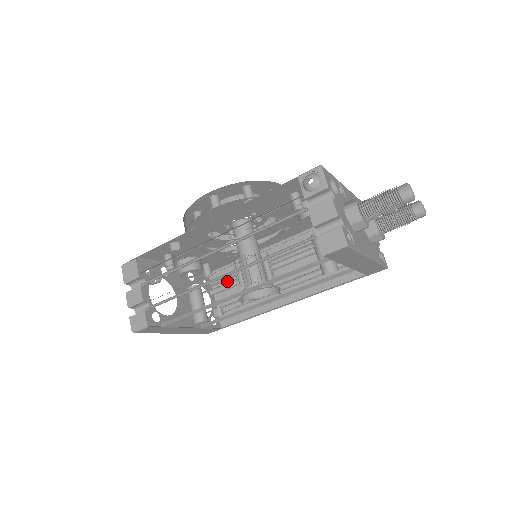
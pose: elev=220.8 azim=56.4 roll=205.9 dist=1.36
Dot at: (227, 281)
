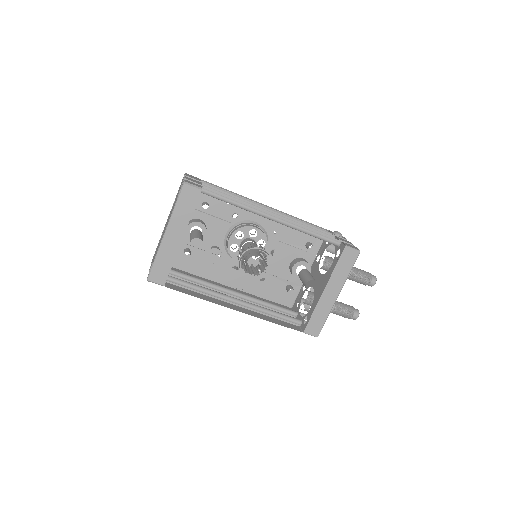
Dot at: occluded
